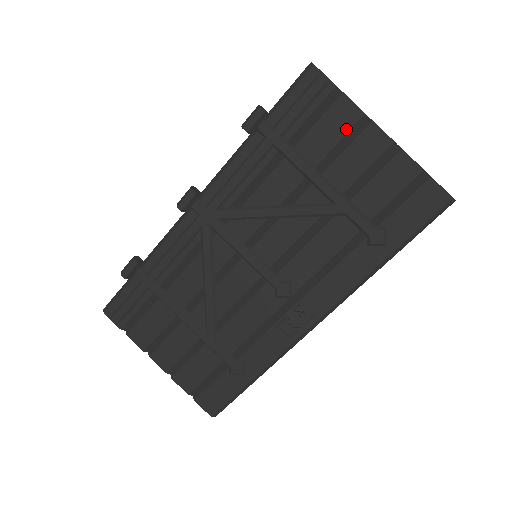
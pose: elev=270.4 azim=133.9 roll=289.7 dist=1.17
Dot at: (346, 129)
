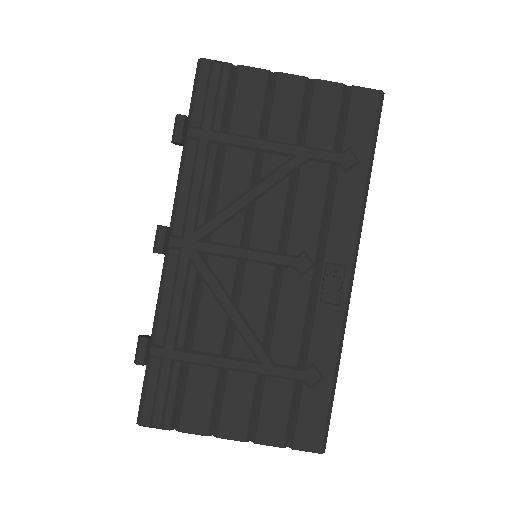
Dot at: (262, 91)
